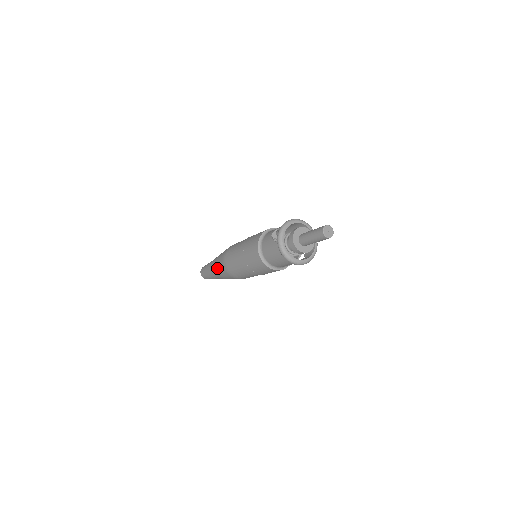
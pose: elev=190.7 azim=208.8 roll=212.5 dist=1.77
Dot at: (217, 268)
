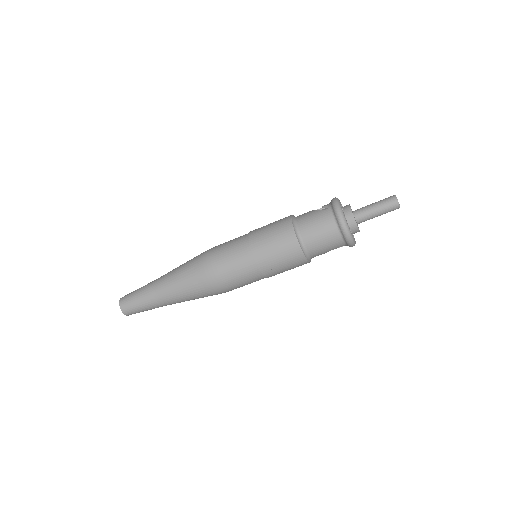
Dot at: (181, 273)
